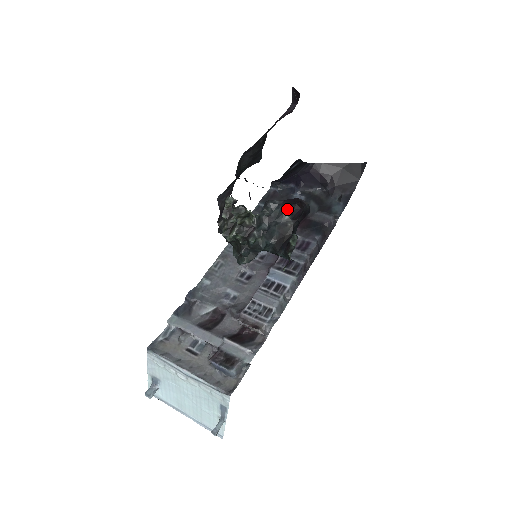
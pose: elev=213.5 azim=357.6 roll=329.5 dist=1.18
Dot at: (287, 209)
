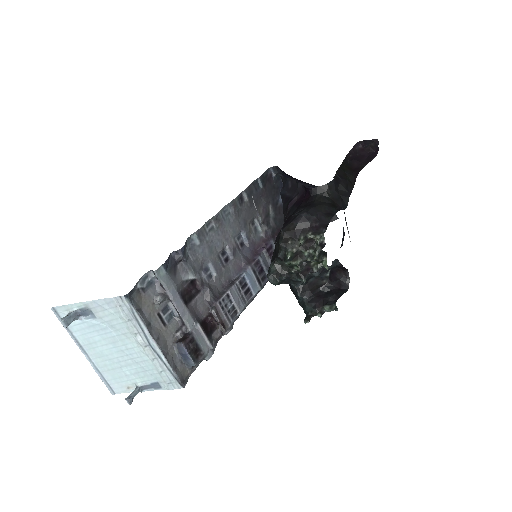
Dot at: (332, 268)
